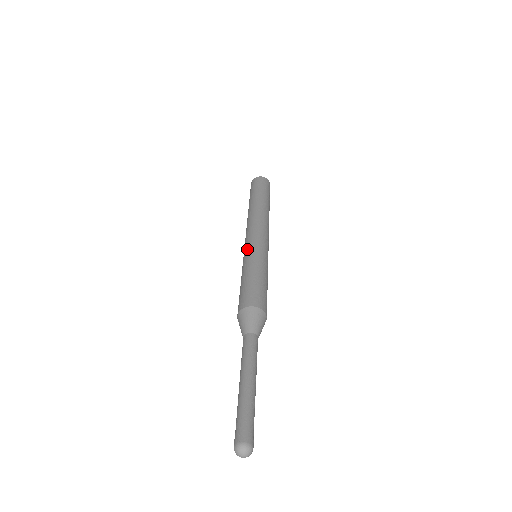
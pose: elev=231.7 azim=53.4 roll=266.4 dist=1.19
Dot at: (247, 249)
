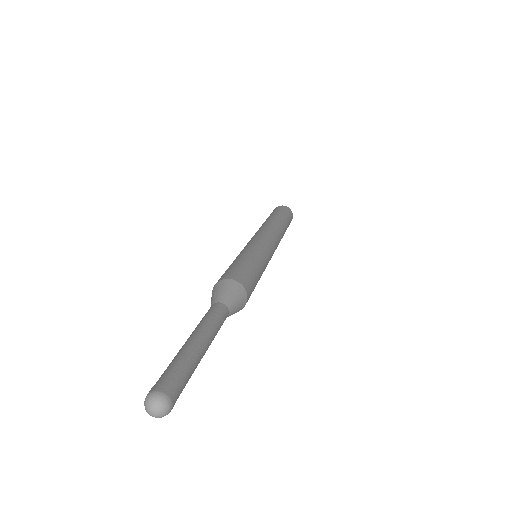
Dot at: (248, 244)
